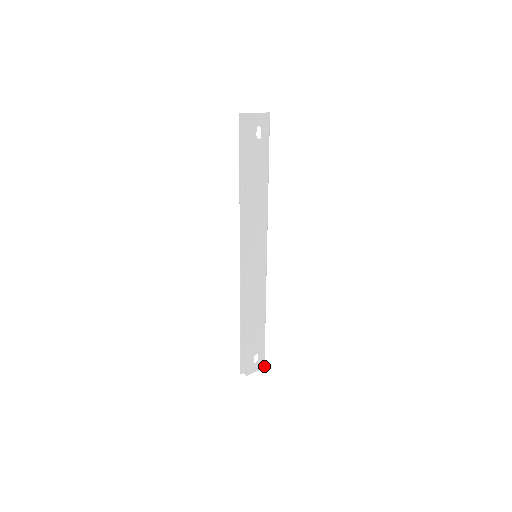
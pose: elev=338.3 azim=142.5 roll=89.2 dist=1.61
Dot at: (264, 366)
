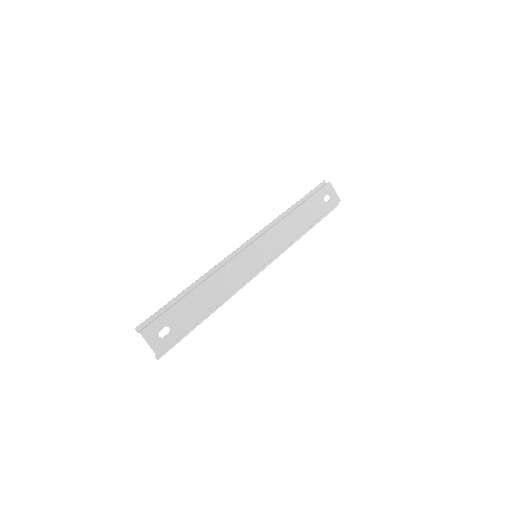
Dot at: (159, 354)
